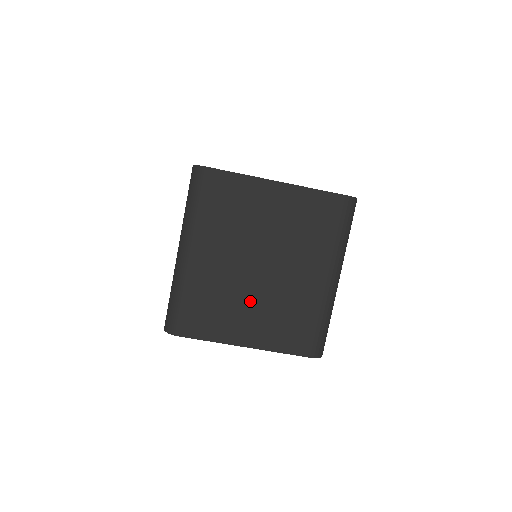
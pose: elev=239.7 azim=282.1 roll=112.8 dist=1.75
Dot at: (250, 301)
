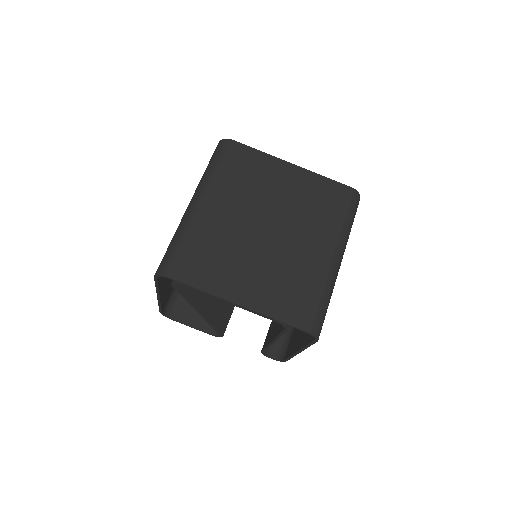
Dot at: (251, 259)
